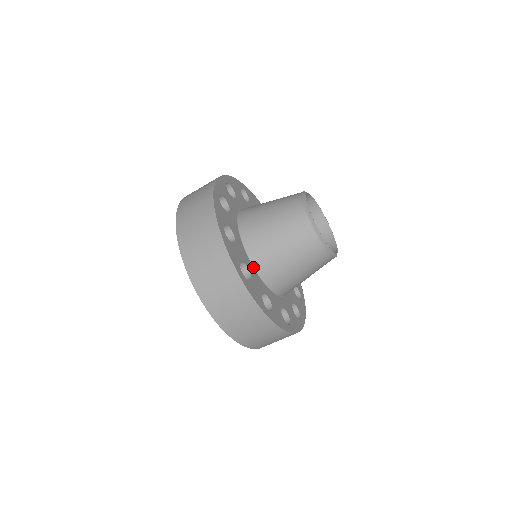
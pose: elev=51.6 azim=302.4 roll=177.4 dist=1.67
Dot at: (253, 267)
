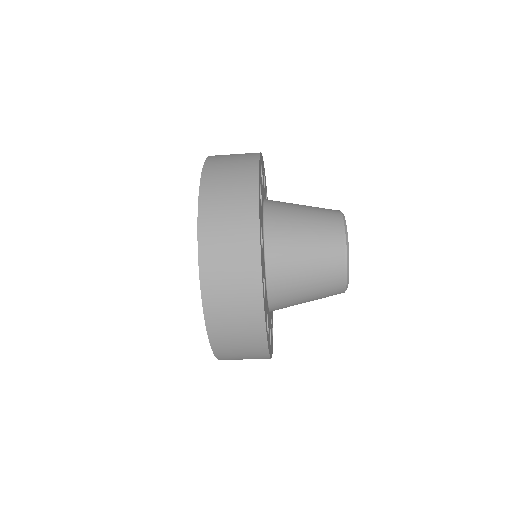
Dot at: (265, 279)
